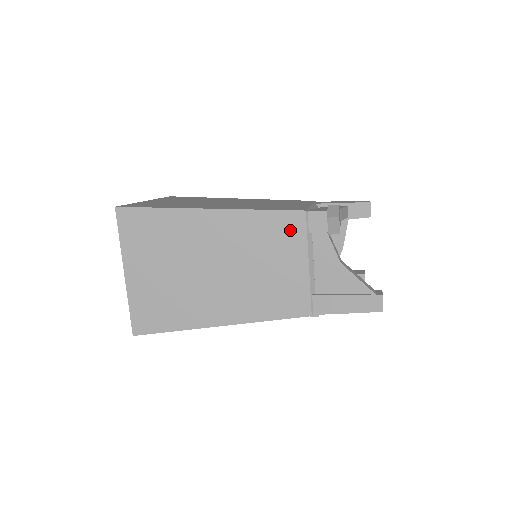
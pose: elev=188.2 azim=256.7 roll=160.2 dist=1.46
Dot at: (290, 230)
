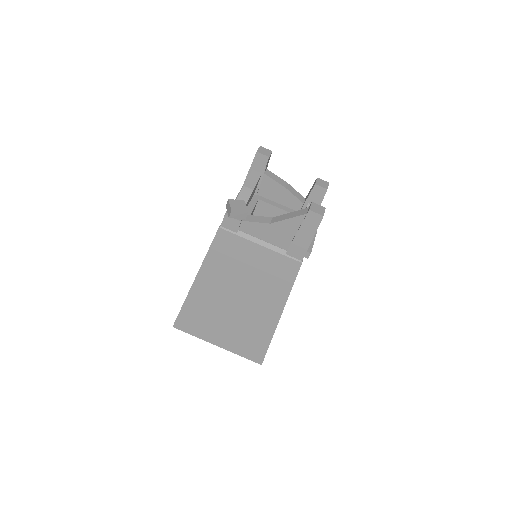
Dot at: (229, 244)
